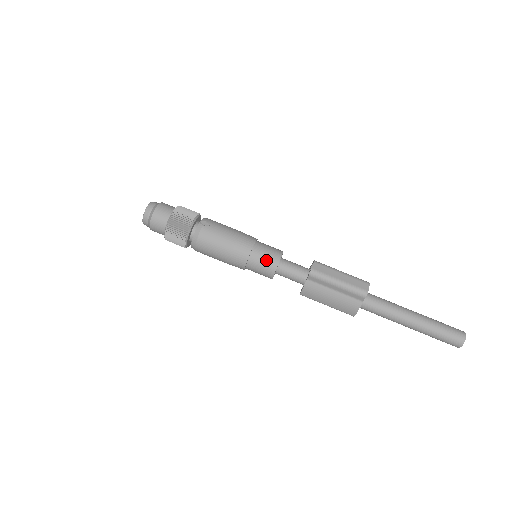
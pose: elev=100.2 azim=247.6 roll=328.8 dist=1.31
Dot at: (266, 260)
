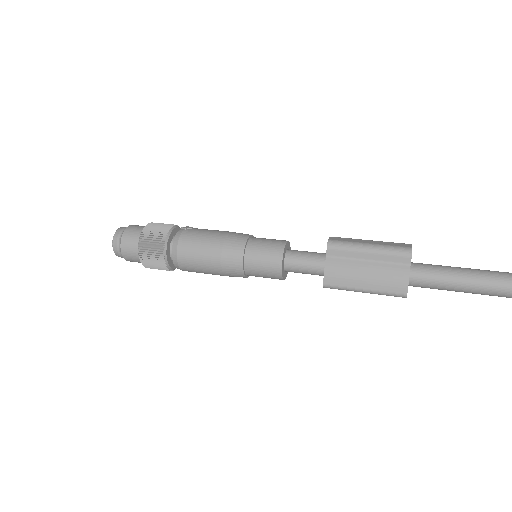
Dot at: (268, 247)
